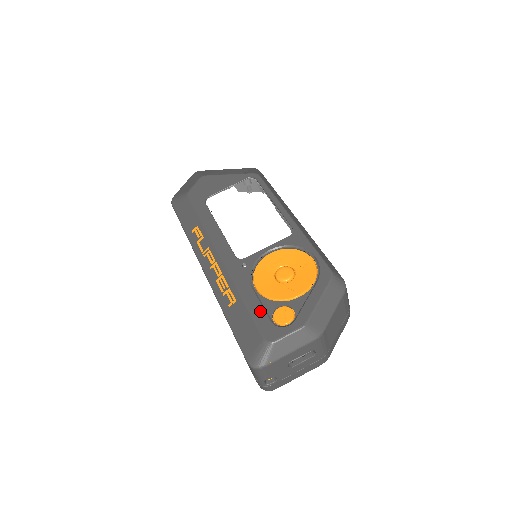
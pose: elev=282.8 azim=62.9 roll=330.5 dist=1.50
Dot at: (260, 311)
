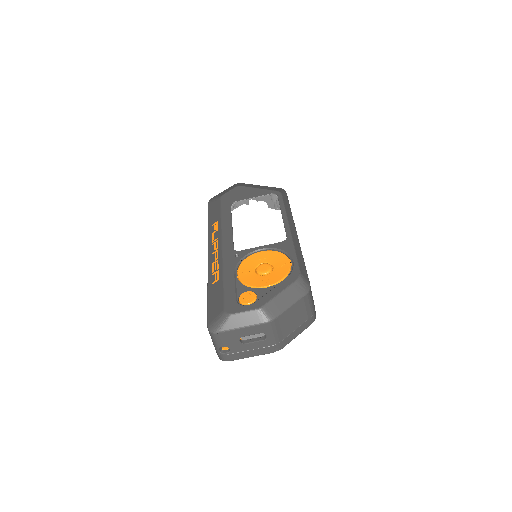
Dot at: (232, 290)
